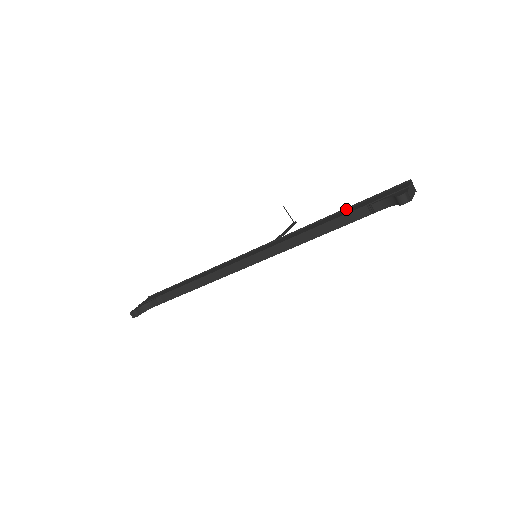
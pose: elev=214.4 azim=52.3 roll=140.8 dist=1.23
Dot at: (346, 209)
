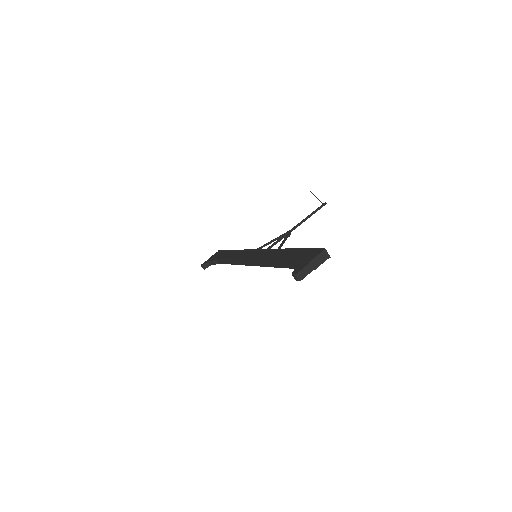
Dot at: (294, 249)
